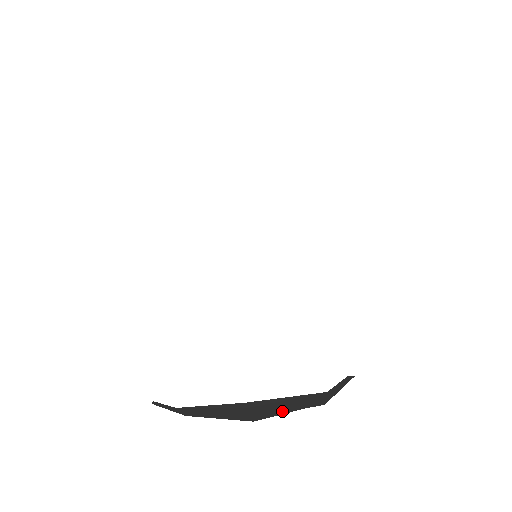
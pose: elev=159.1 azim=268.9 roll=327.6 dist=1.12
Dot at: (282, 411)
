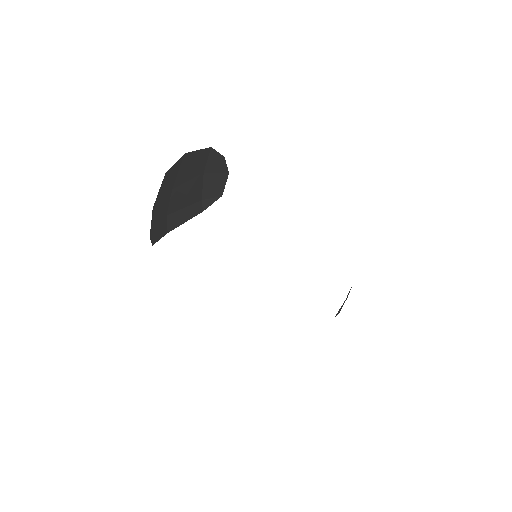
Dot at: (187, 179)
